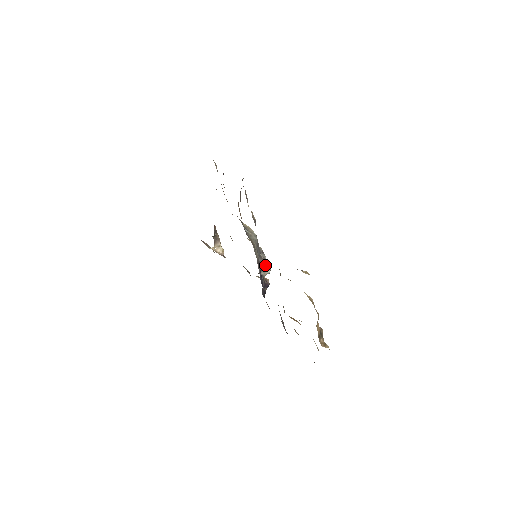
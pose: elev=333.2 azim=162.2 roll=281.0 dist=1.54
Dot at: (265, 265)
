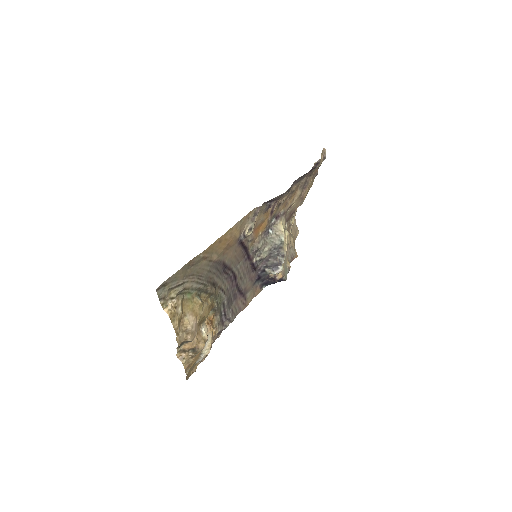
Dot at: (277, 266)
